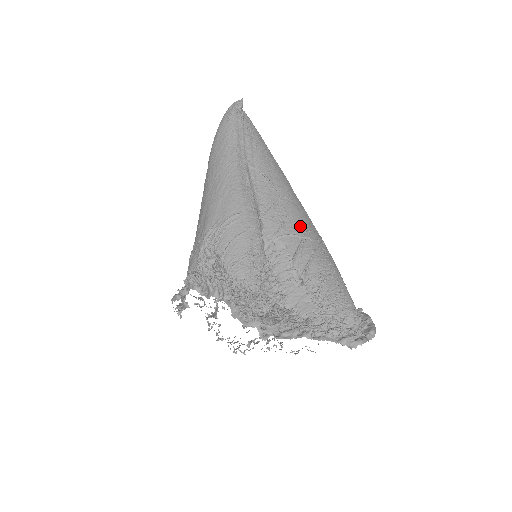
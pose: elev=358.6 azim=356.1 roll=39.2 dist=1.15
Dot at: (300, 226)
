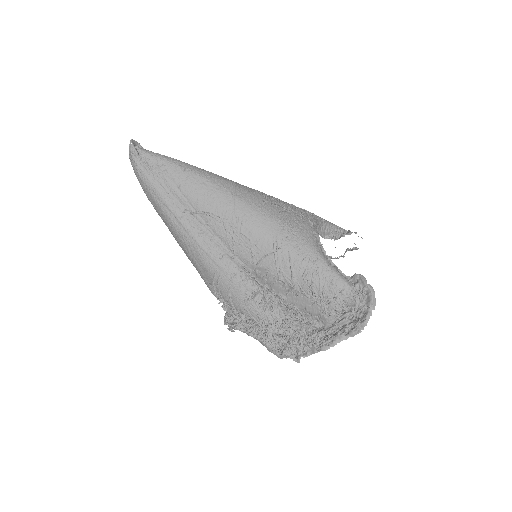
Dot at: (265, 242)
